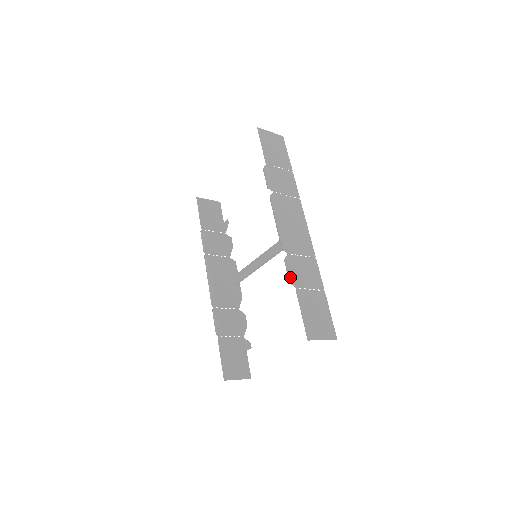
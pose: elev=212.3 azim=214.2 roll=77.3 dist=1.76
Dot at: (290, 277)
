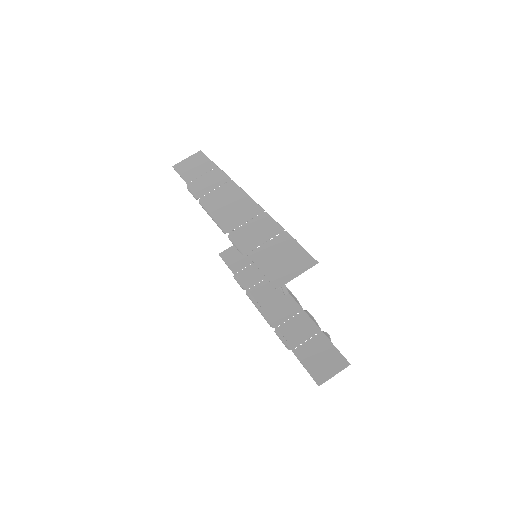
Dot at: (238, 250)
